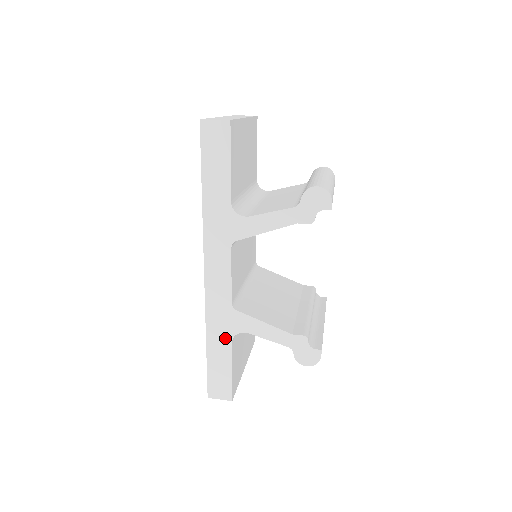
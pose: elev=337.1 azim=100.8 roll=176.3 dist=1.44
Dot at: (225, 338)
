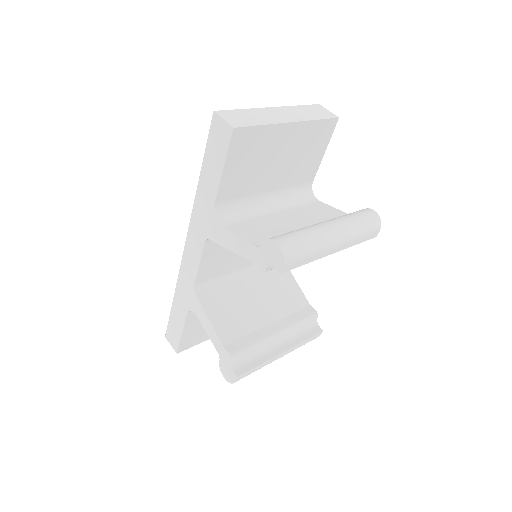
Dot at: (184, 307)
